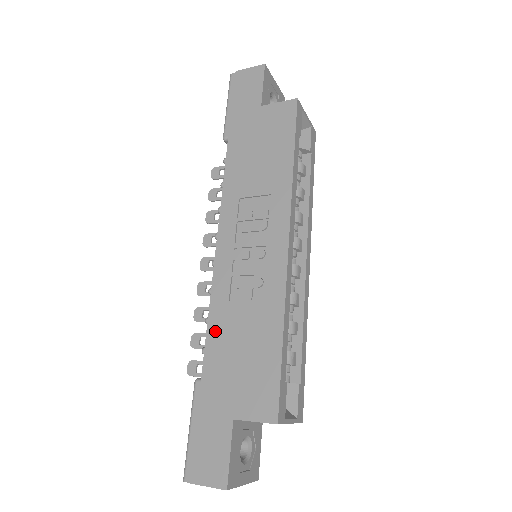
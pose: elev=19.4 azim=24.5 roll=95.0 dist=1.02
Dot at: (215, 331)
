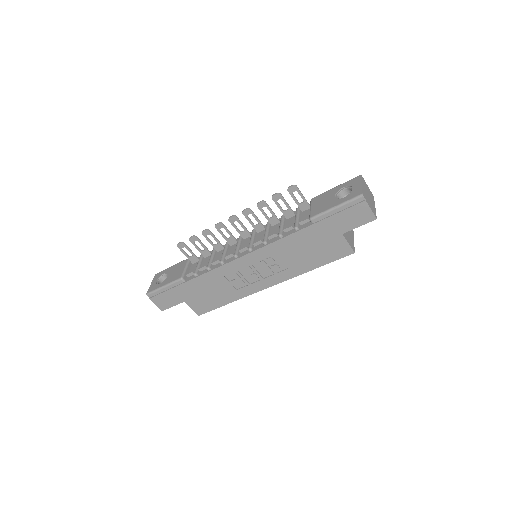
Dot at: (207, 278)
